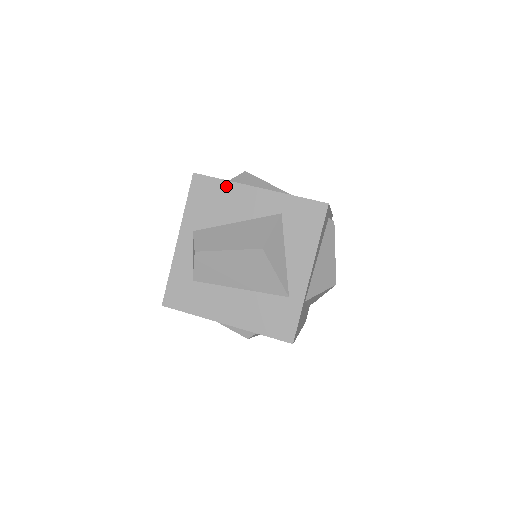
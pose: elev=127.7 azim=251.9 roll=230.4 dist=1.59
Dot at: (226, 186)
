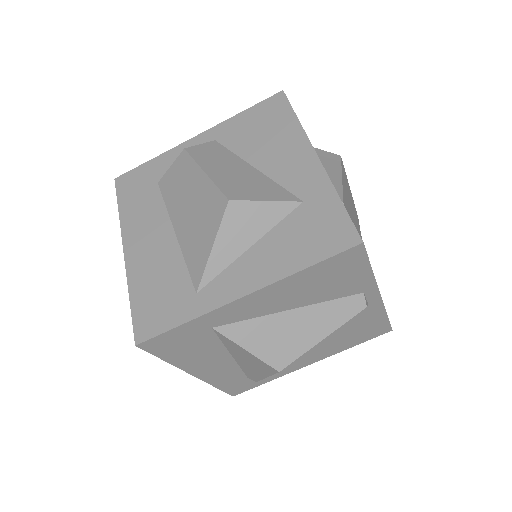
Dot at: (292, 126)
